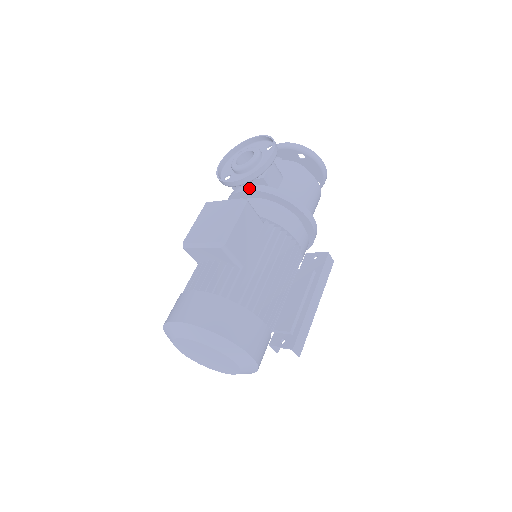
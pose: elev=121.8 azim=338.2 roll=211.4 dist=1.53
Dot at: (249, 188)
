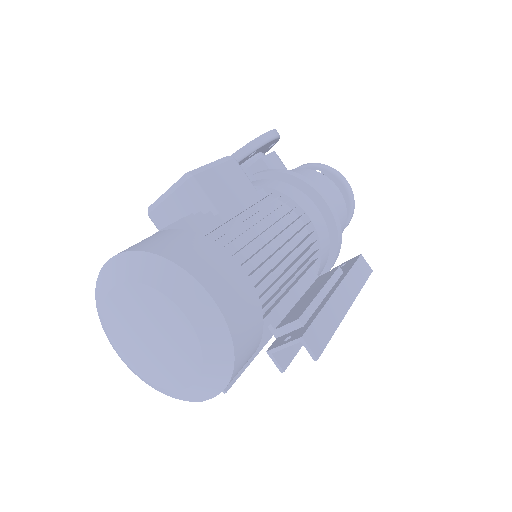
Dot at: occluded
